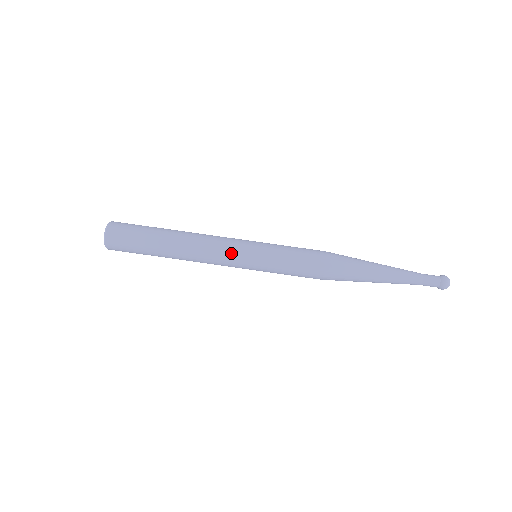
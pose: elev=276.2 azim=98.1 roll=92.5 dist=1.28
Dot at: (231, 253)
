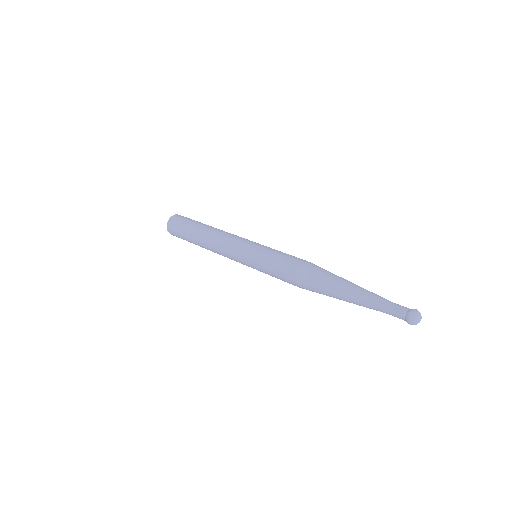
Dot at: occluded
